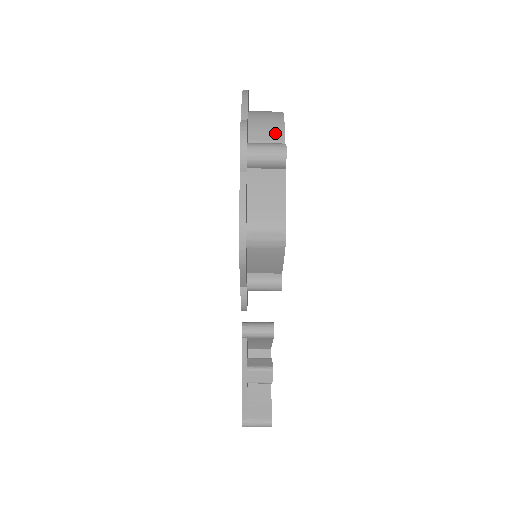
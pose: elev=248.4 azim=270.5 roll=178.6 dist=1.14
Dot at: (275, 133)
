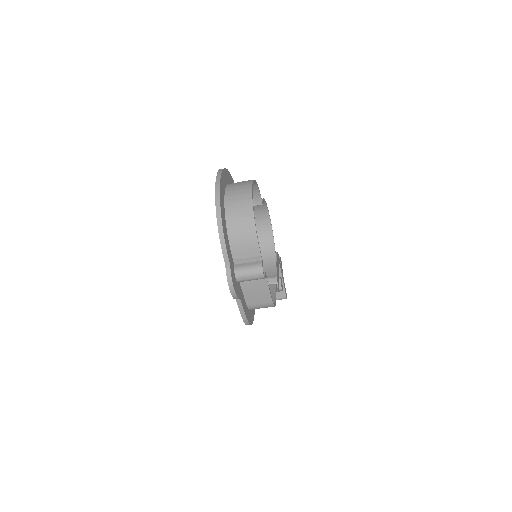
Dot at: (252, 251)
